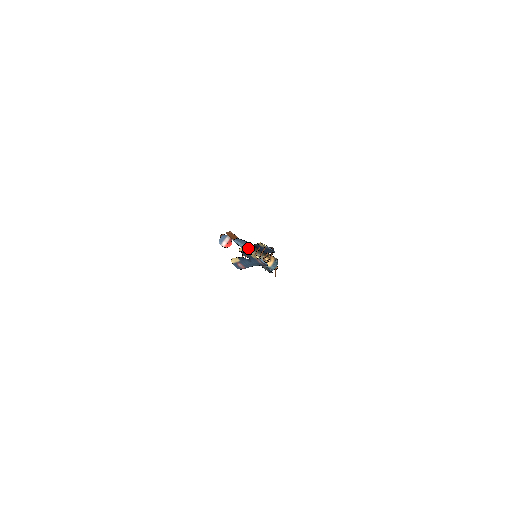
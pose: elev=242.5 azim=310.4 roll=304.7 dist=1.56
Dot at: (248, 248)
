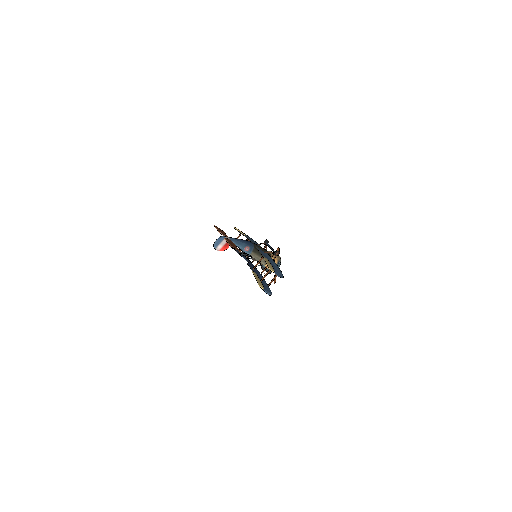
Dot at: (249, 251)
